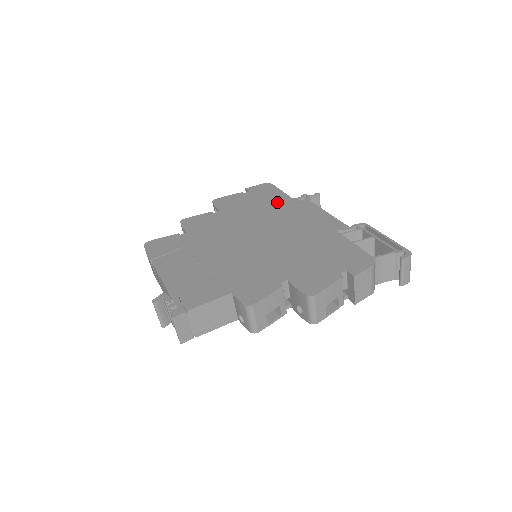
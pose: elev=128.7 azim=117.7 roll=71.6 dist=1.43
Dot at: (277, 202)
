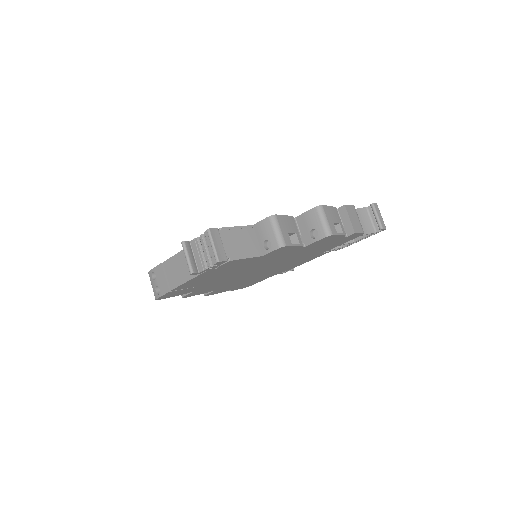
Dot at: occluded
